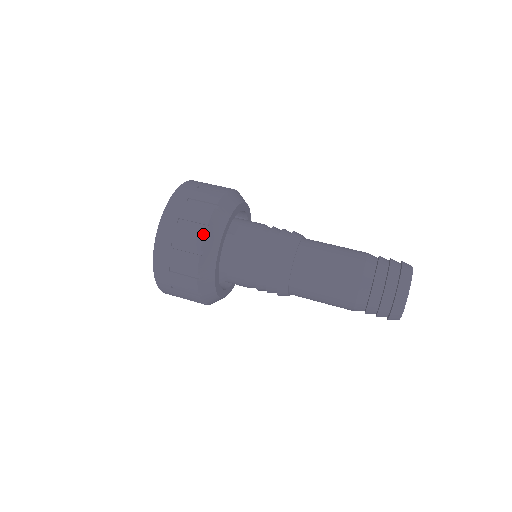
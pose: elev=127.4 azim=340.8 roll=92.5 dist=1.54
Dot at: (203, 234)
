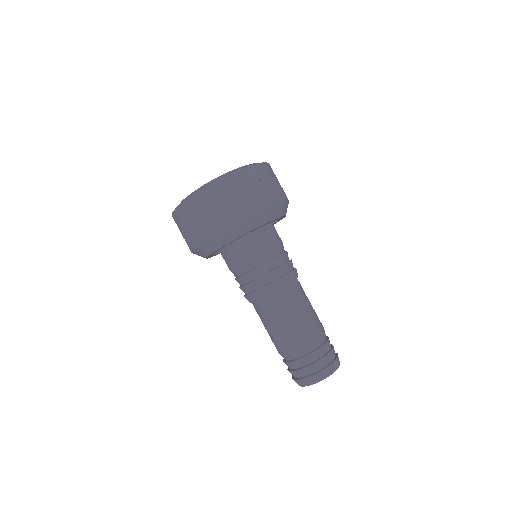
Dot at: (250, 214)
